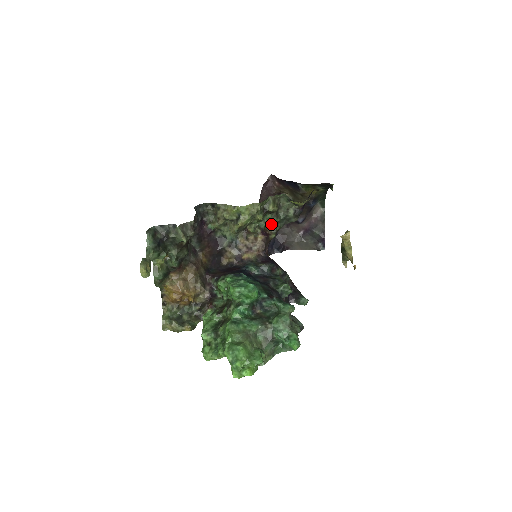
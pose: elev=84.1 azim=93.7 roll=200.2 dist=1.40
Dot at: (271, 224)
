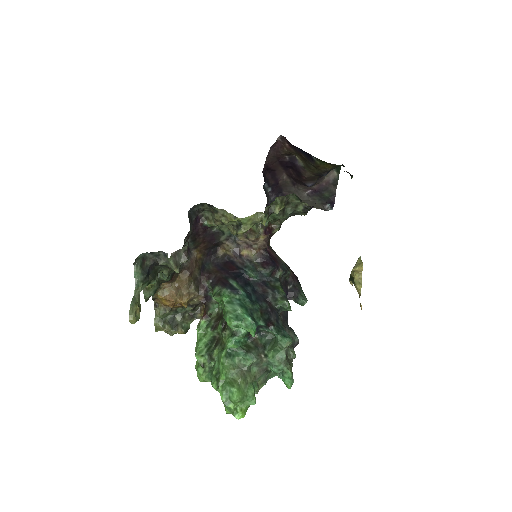
Dot at: (276, 219)
